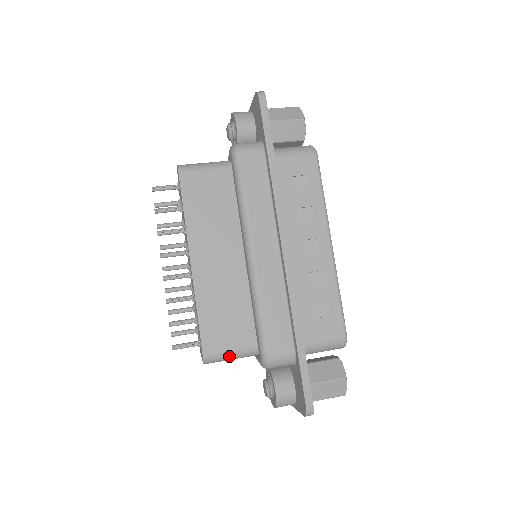
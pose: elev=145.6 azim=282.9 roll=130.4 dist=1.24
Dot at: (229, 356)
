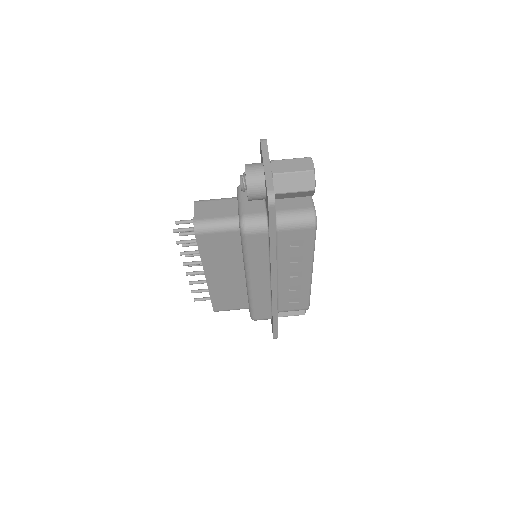
Dot at: occluded
